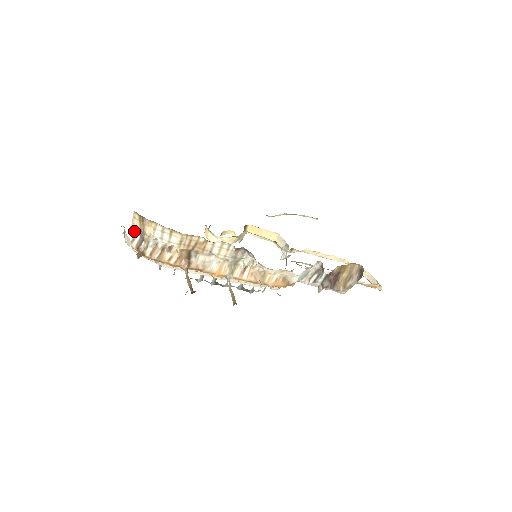
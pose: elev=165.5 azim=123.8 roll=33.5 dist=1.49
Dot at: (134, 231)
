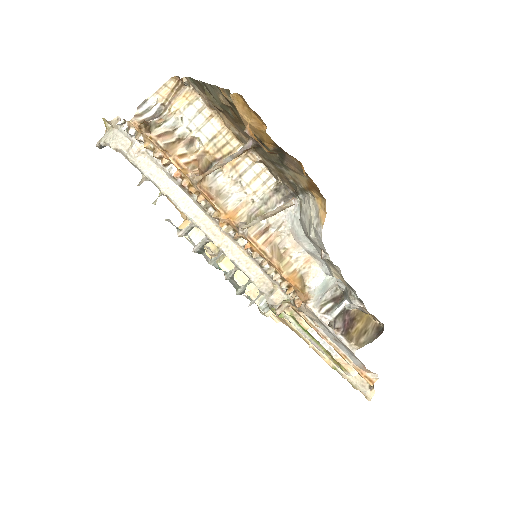
Dot at: (149, 105)
